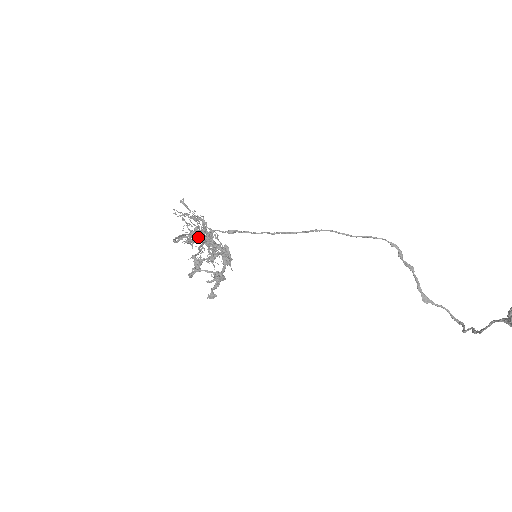
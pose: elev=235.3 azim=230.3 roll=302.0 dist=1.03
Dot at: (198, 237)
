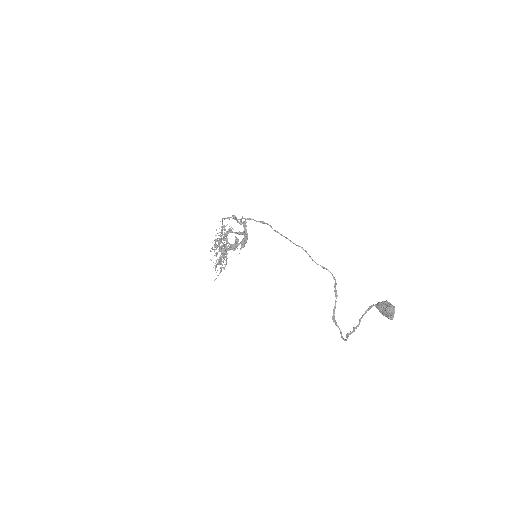
Dot at: (220, 246)
